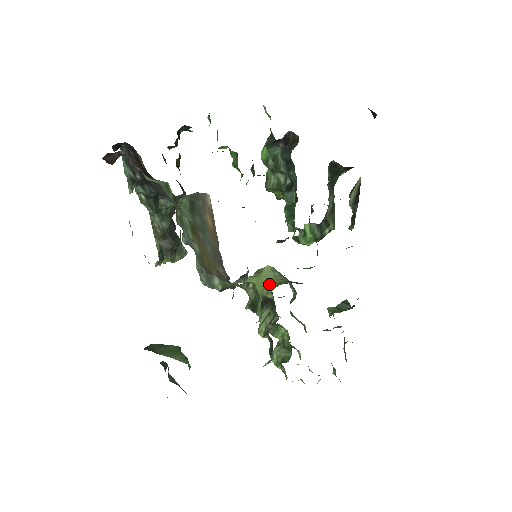
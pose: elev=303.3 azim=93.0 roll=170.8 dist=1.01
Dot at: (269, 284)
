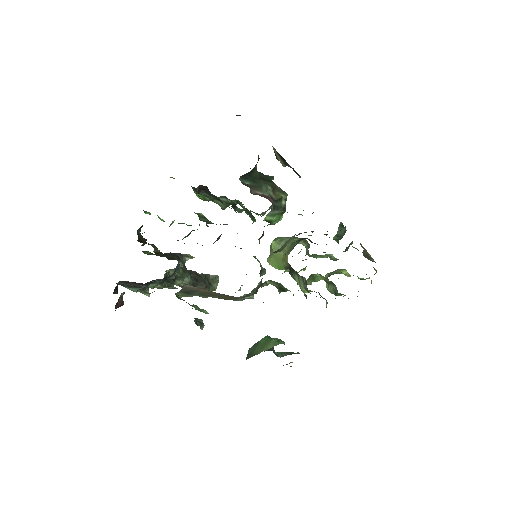
Dot at: (283, 256)
